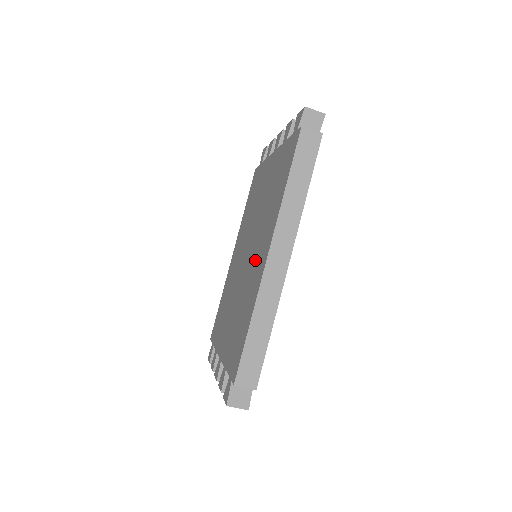
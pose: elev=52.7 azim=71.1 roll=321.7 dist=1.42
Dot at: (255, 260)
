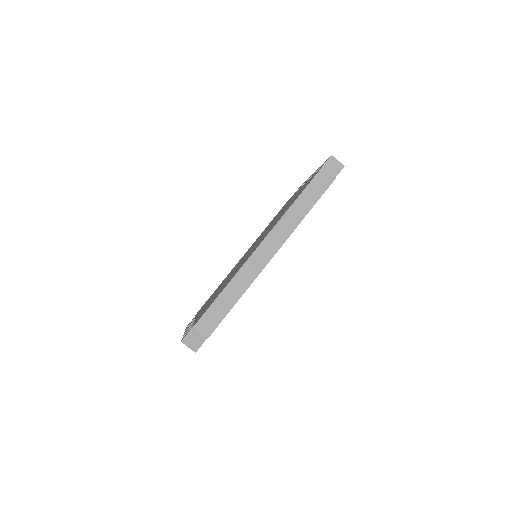
Dot at: occluded
